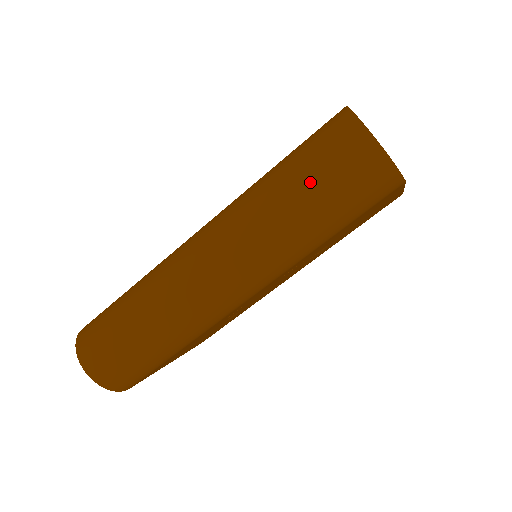
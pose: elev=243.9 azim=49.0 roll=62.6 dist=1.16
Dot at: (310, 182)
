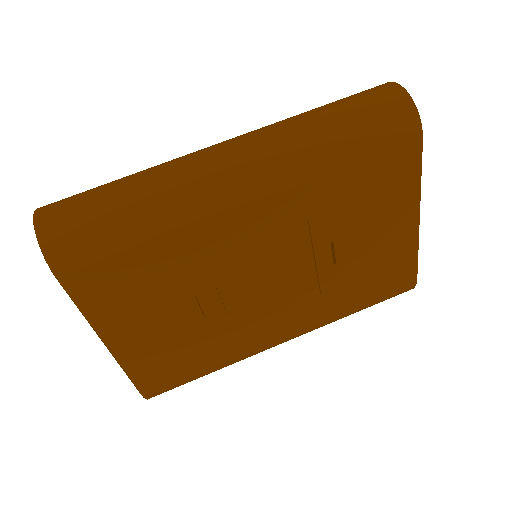
Dot at: (339, 103)
